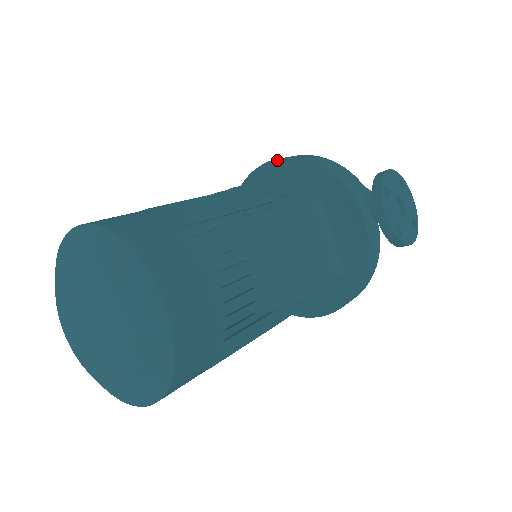
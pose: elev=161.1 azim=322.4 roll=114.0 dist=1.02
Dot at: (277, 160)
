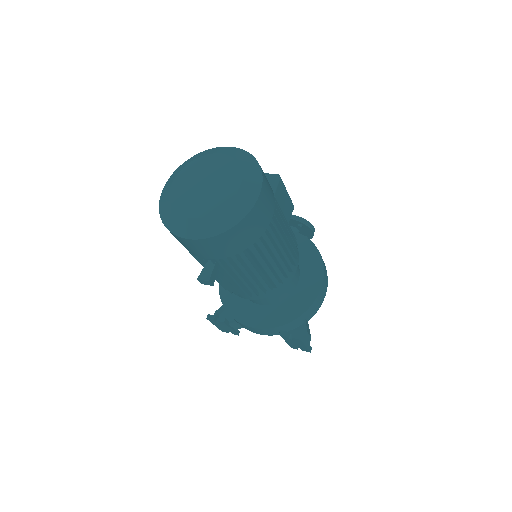
Dot at: occluded
